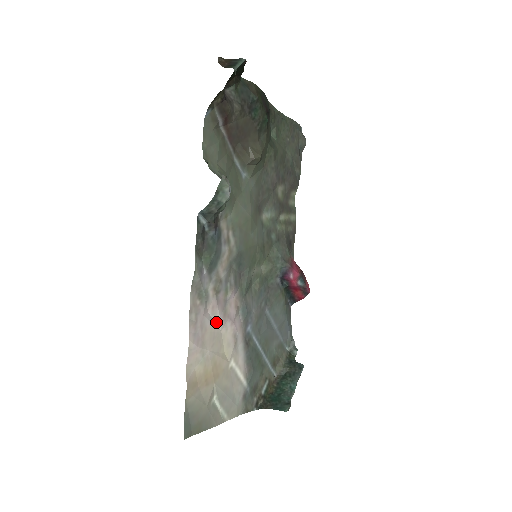
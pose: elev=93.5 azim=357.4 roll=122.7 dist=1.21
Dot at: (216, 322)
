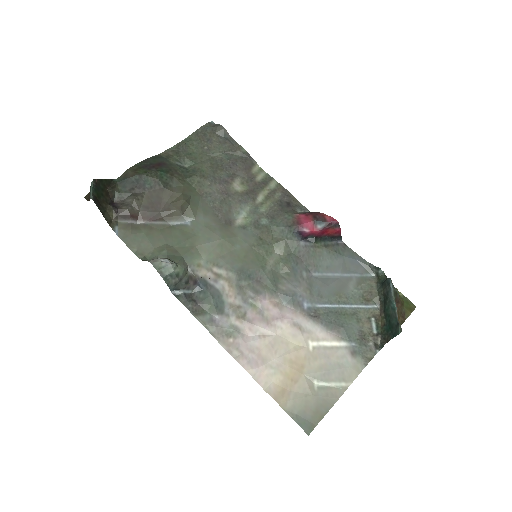
Dot at: (265, 334)
